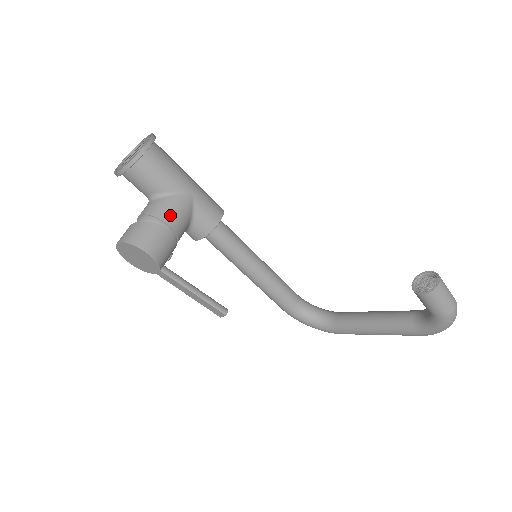
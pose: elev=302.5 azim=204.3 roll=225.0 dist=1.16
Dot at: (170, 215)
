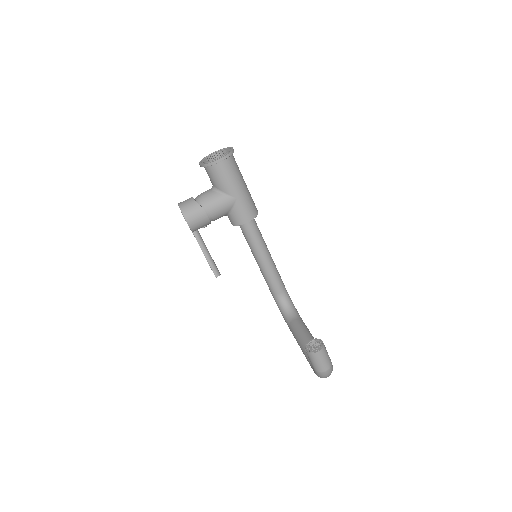
Dot at: (214, 206)
